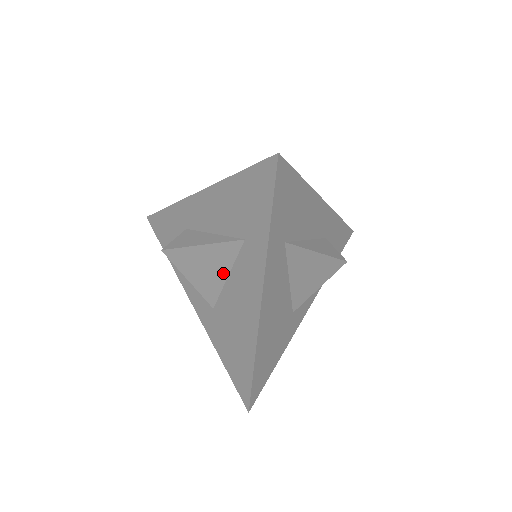
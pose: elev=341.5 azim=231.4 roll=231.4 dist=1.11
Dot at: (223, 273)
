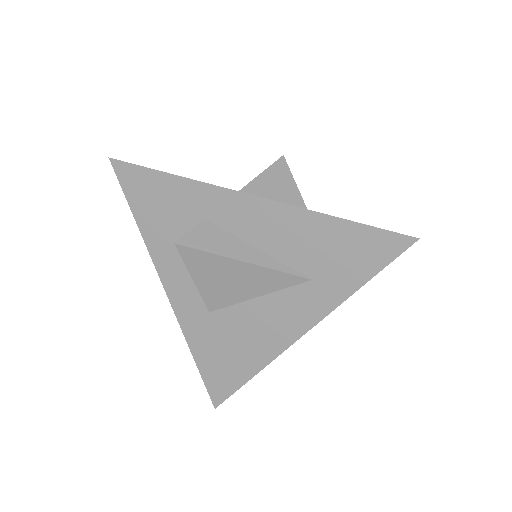
Dot at: (255, 292)
